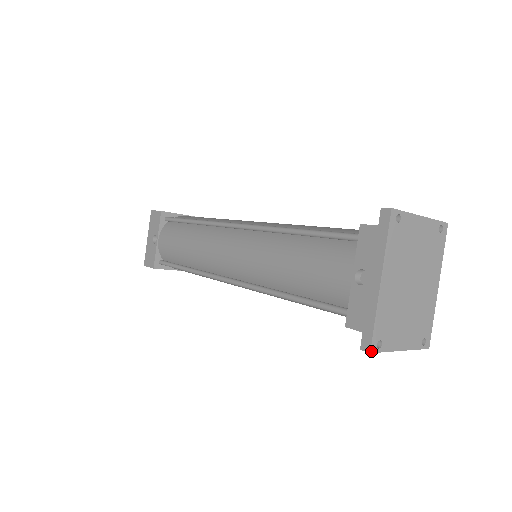
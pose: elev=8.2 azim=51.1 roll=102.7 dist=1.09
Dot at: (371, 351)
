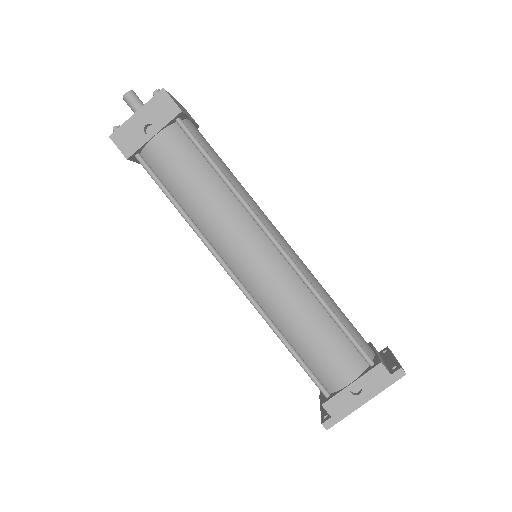
Dot at: occluded
